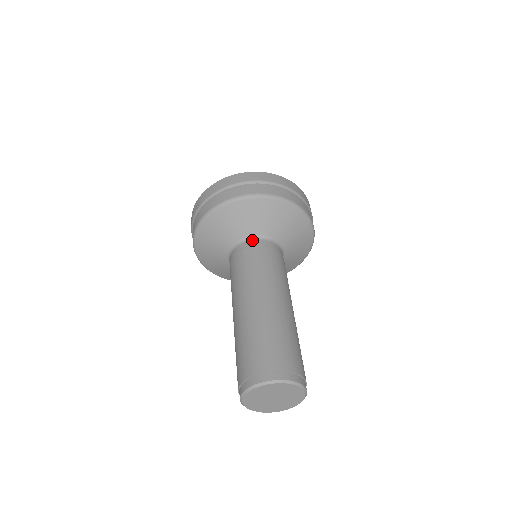
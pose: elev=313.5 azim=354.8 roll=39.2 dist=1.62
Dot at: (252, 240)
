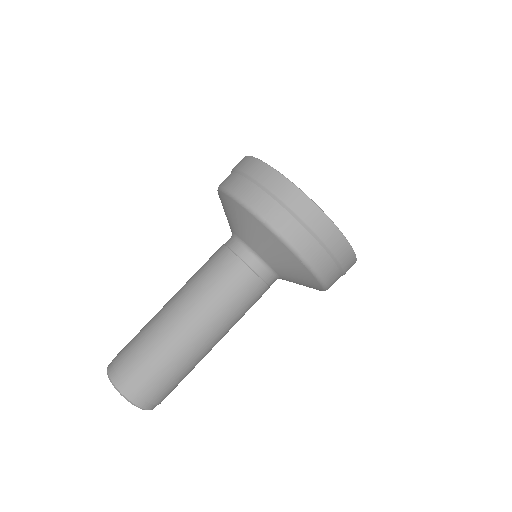
Dot at: (238, 243)
